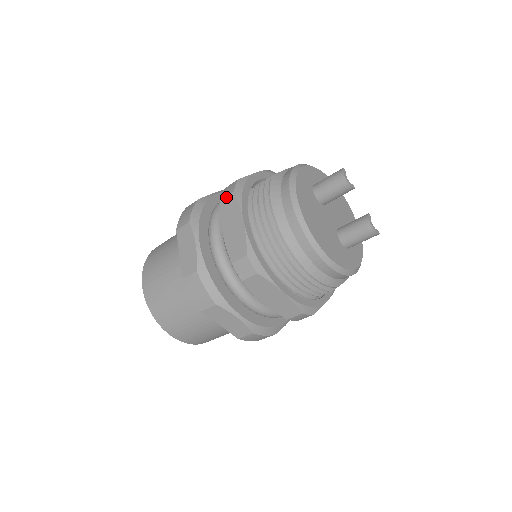
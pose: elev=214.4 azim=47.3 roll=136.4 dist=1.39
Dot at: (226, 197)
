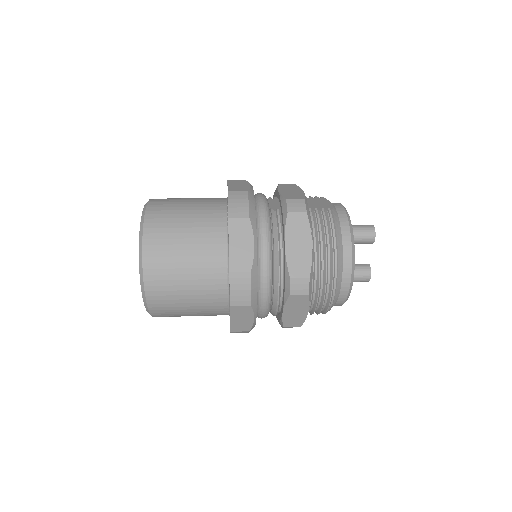
Dot at: (296, 213)
